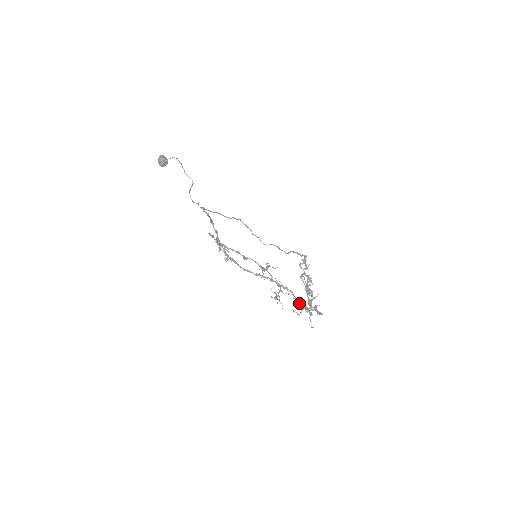
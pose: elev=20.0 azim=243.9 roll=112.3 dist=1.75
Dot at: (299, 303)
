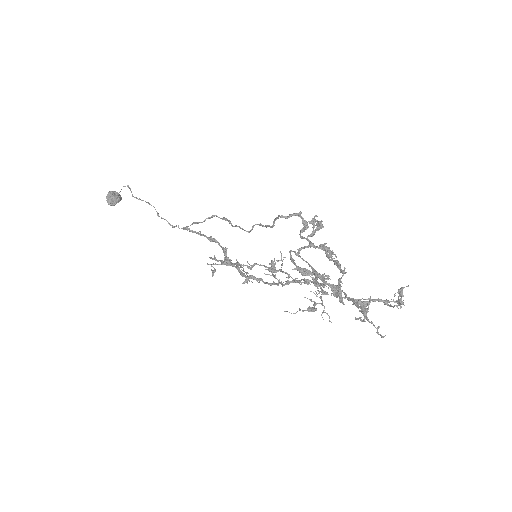
Dot at: (349, 300)
